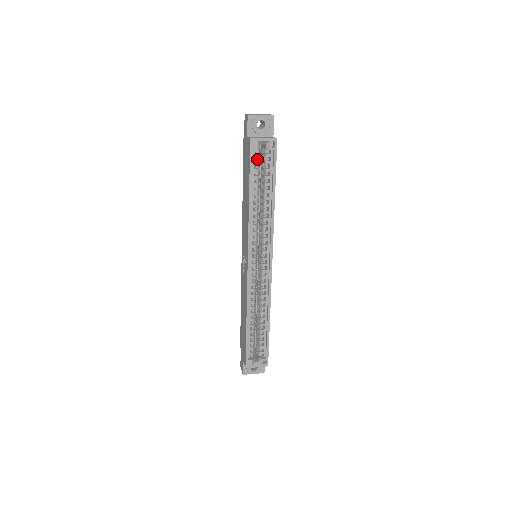
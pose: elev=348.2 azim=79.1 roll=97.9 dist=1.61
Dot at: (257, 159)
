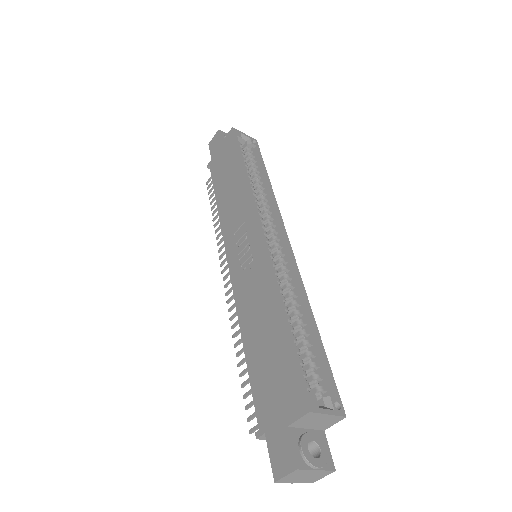
Dot at: (241, 148)
